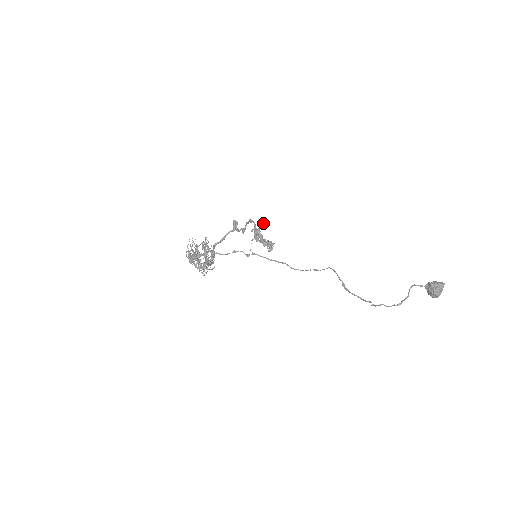
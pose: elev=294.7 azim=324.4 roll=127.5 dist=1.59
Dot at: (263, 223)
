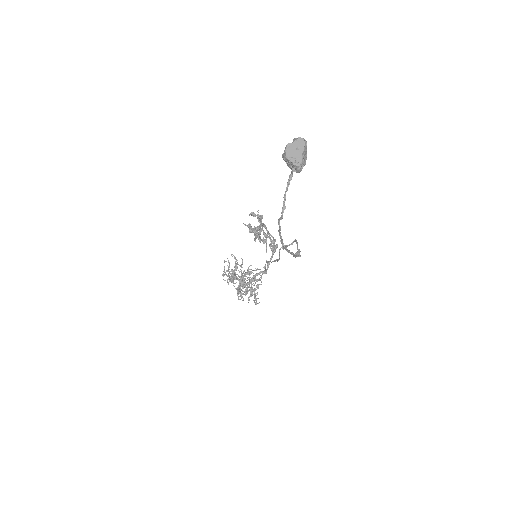
Dot at: (253, 212)
